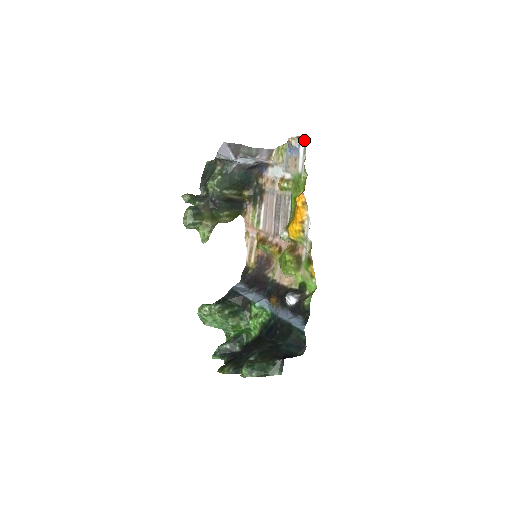
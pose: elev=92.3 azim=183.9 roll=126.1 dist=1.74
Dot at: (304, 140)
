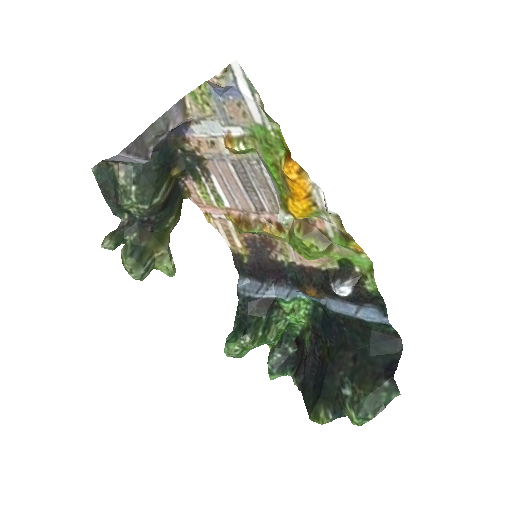
Dot at: (241, 71)
